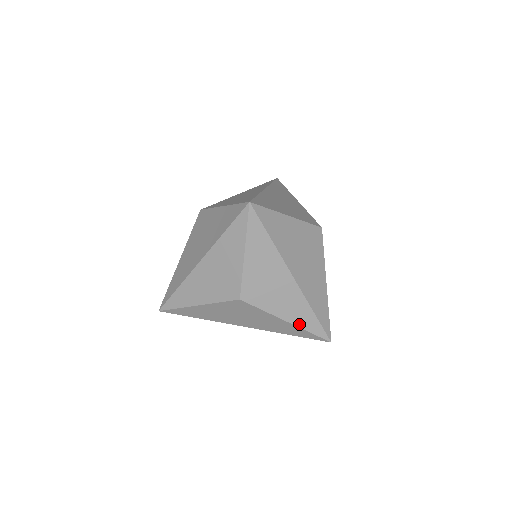
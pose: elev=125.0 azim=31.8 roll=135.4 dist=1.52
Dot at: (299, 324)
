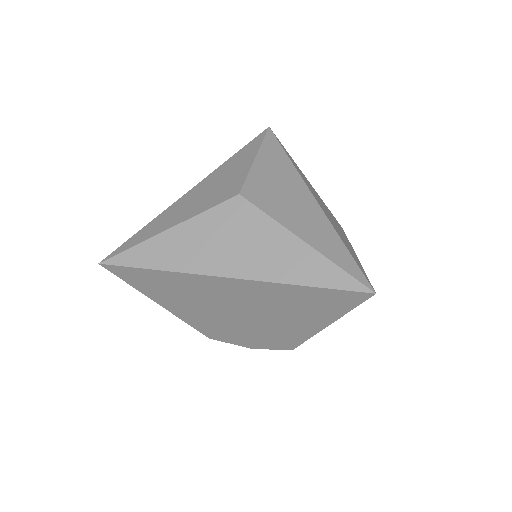
Dot at: (321, 250)
